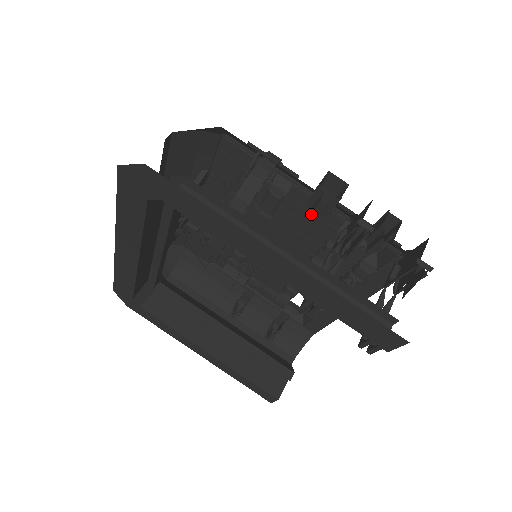
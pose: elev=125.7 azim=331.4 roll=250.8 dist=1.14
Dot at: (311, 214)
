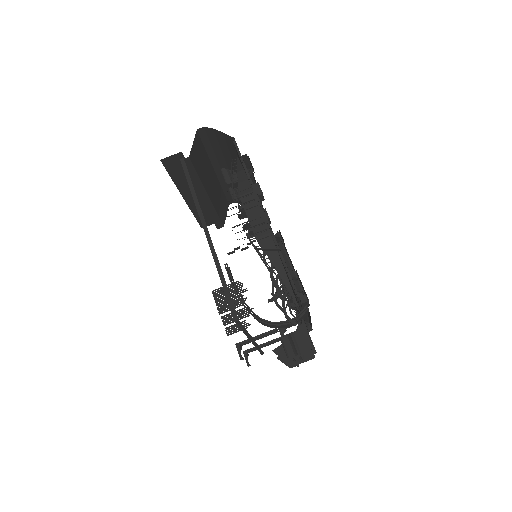
Dot at: (282, 343)
